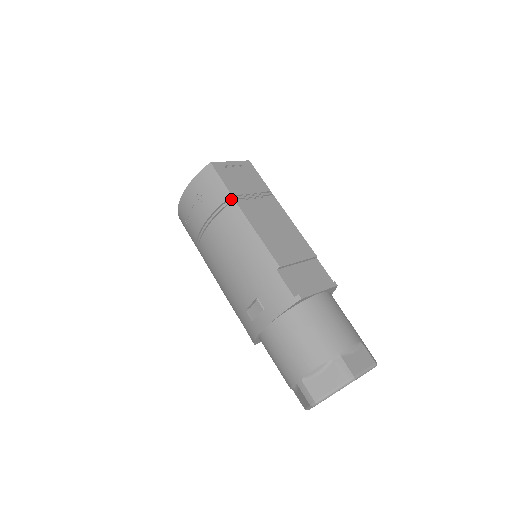
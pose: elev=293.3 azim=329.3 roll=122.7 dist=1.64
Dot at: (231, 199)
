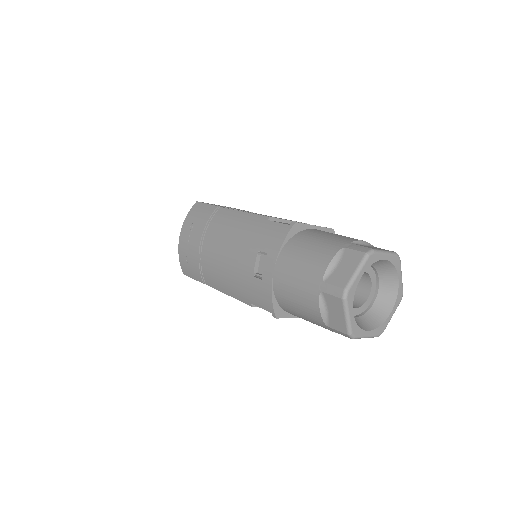
Dot at: (218, 208)
